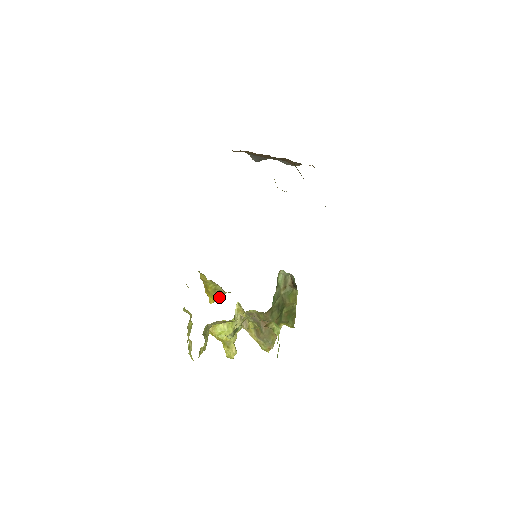
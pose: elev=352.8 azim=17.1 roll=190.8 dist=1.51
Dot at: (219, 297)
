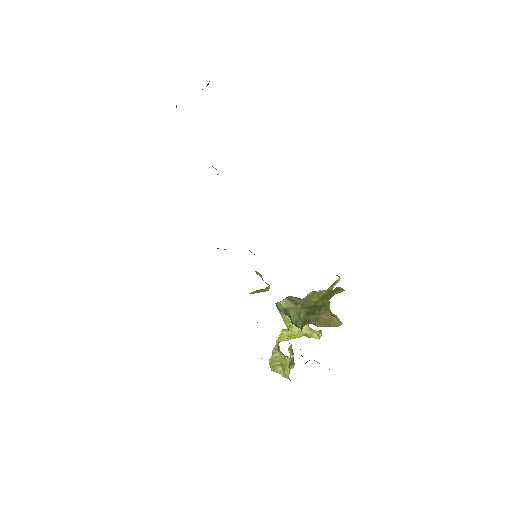
Dot at: (267, 290)
